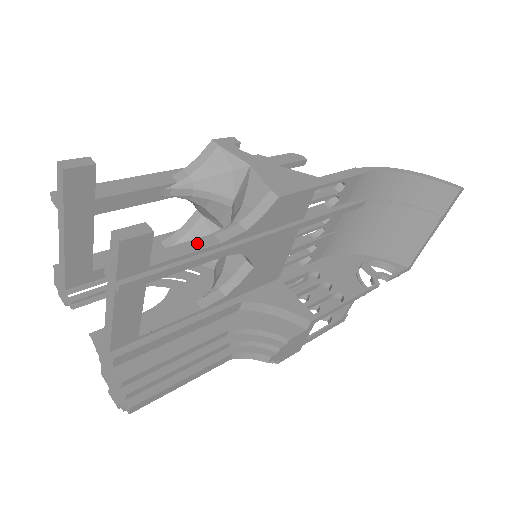
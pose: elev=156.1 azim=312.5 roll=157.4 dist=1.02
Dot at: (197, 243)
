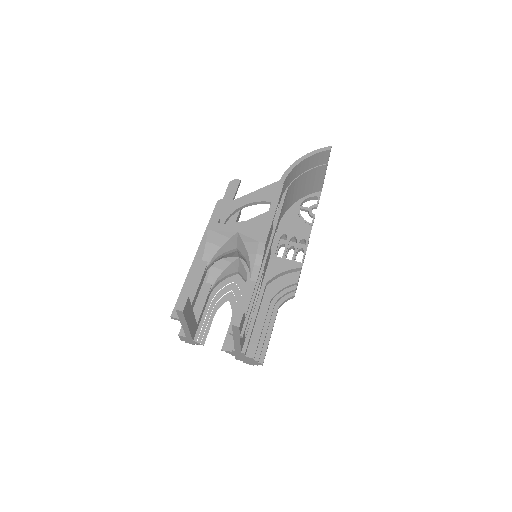
Dot at: (248, 291)
